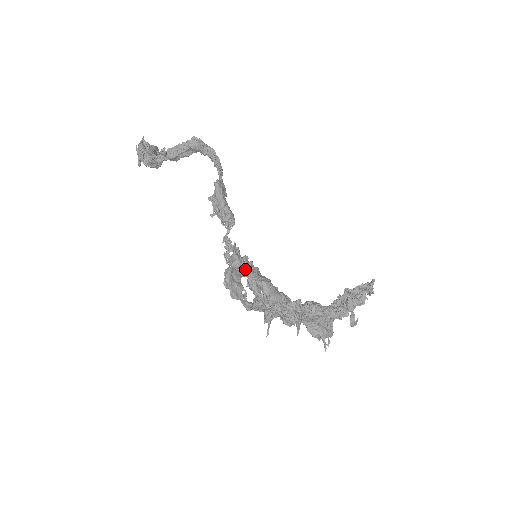
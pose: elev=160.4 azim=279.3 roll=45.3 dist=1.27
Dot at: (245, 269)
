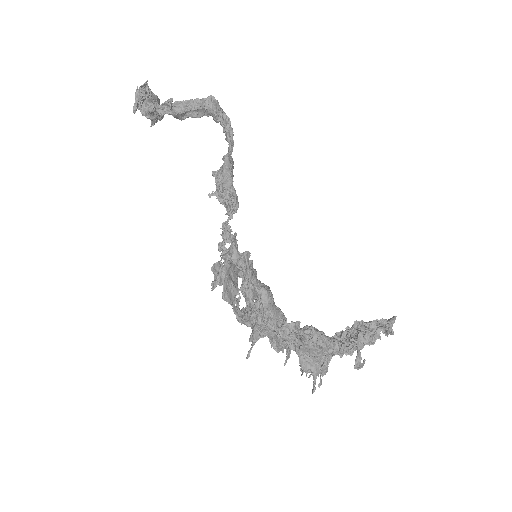
Dot at: (243, 268)
